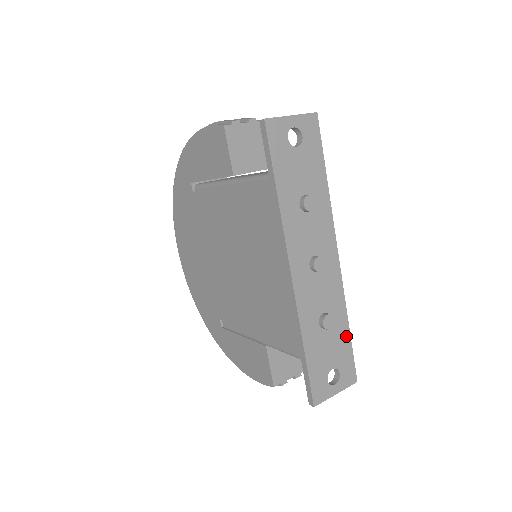
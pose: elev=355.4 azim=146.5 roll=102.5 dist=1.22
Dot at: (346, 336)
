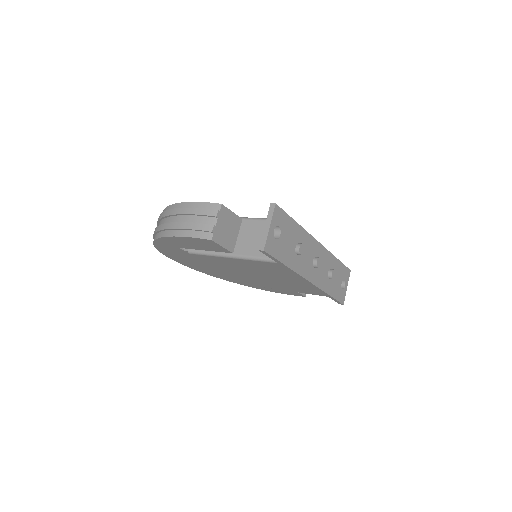
Dot at: (339, 264)
